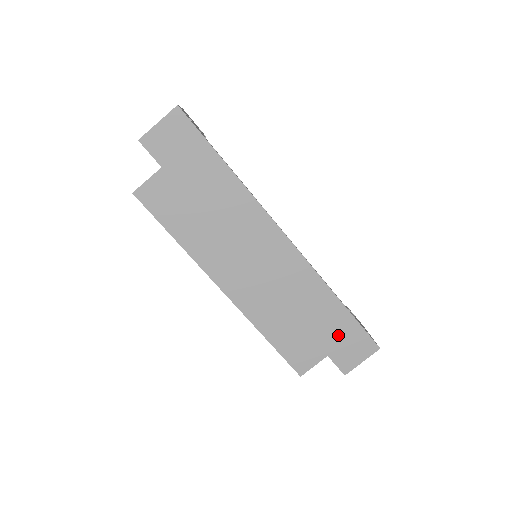
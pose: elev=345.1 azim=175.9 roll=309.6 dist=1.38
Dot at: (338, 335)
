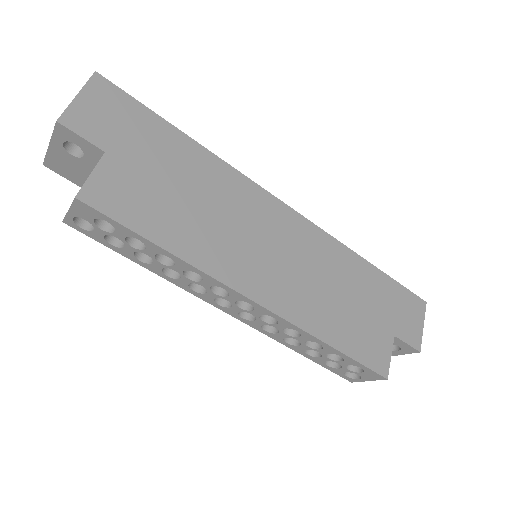
Dot at: (389, 304)
